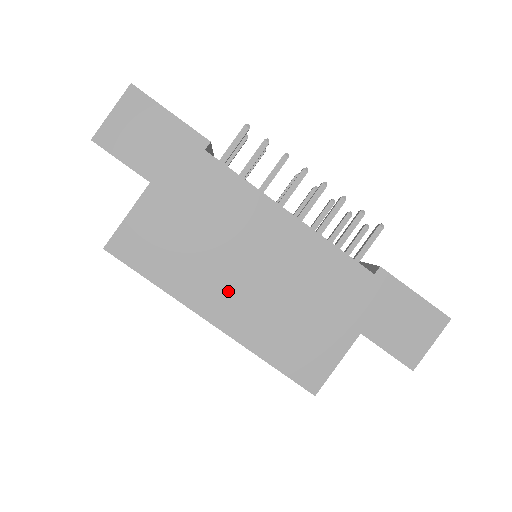
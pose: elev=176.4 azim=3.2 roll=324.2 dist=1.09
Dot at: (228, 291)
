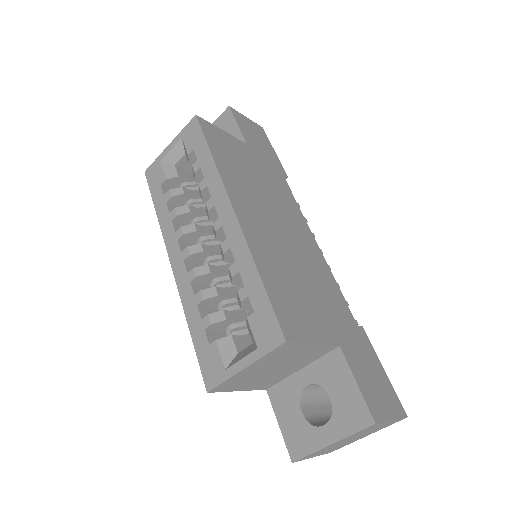
Dot at: (258, 215)
